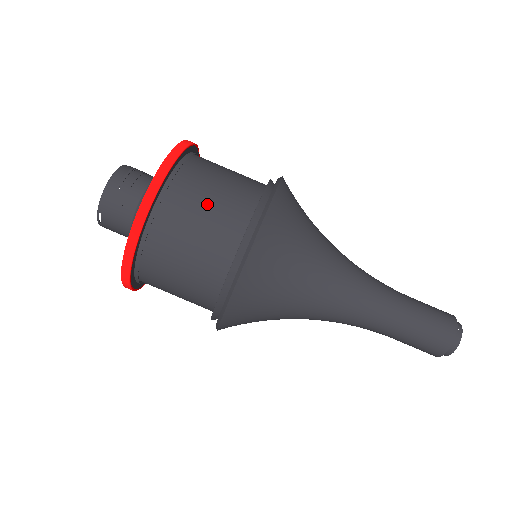
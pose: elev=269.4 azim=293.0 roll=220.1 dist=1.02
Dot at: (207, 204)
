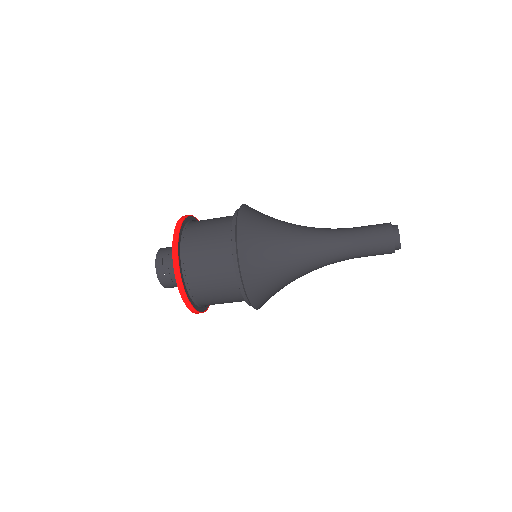
Dot at: (209, 271)
